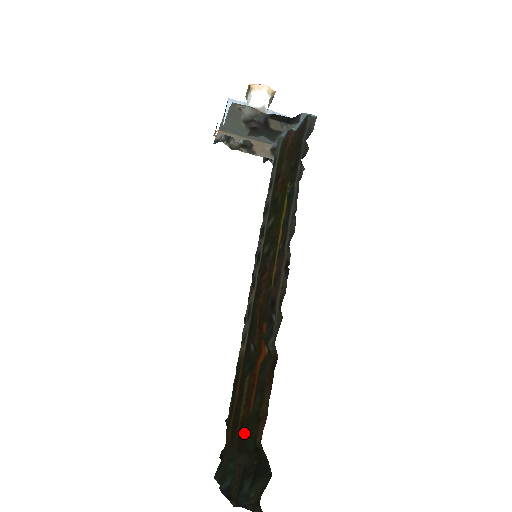
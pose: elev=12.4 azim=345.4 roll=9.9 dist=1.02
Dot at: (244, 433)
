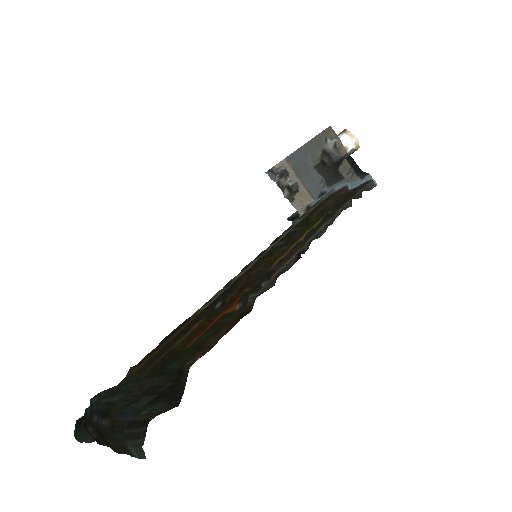
Dot at: (169, 359)
